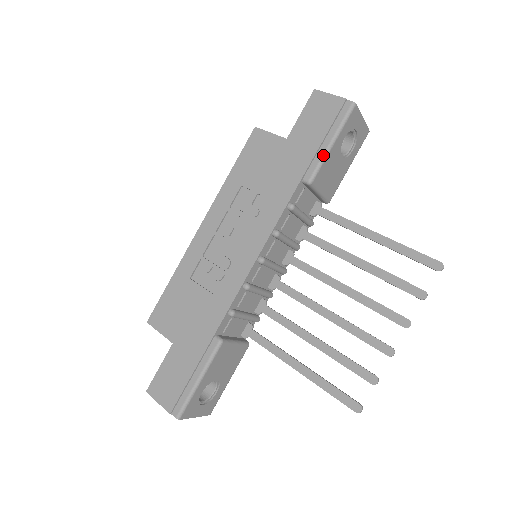
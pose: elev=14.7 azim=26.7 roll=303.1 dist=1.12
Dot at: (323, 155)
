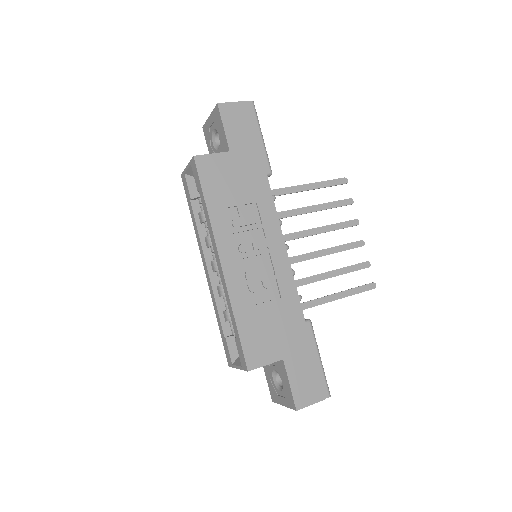
Dot at: (265, 149)
